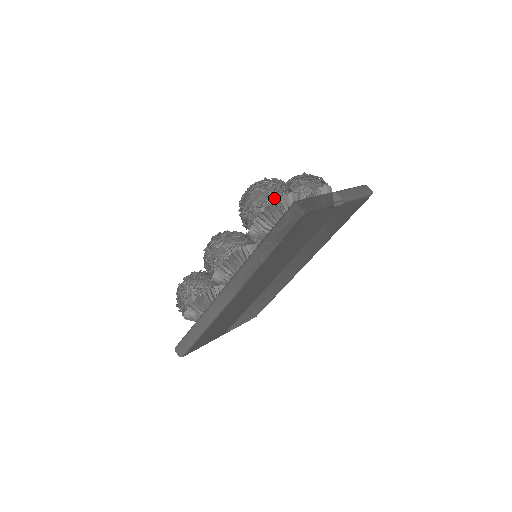
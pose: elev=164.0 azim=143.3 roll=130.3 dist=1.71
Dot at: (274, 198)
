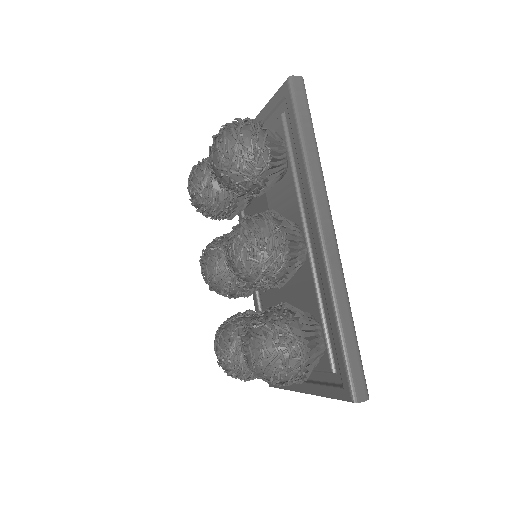
Dot at: (253, 122)
